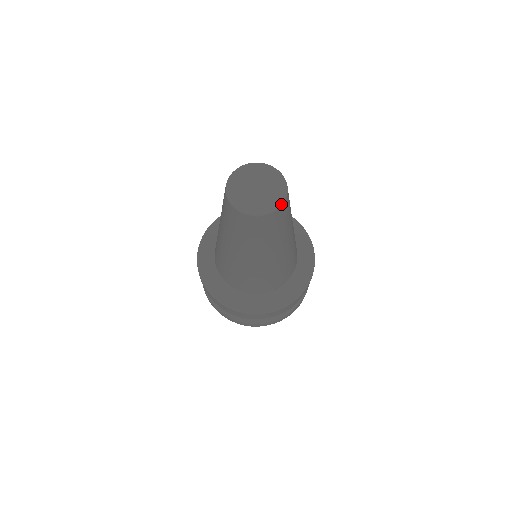
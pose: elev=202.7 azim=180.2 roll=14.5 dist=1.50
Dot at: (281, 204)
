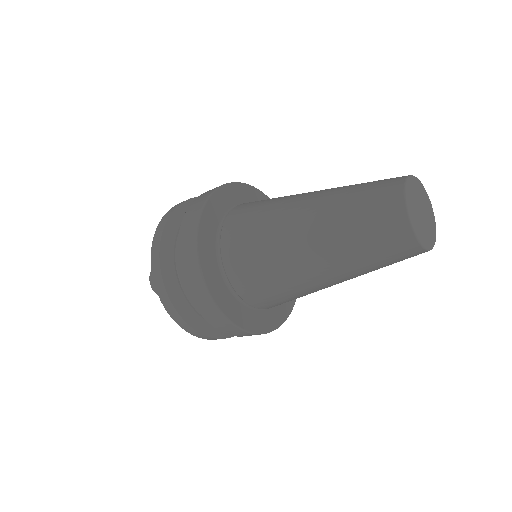
Dot at: (435, 241)
